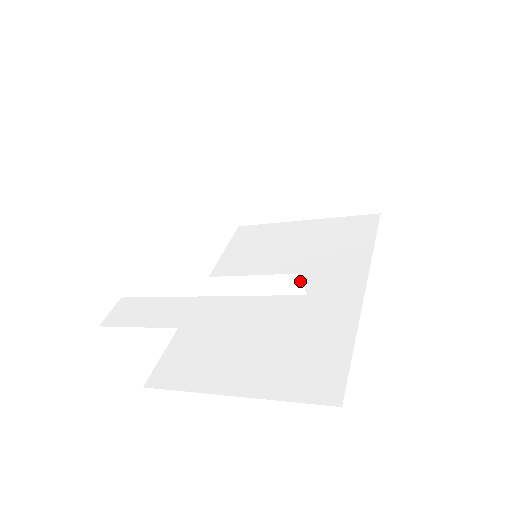
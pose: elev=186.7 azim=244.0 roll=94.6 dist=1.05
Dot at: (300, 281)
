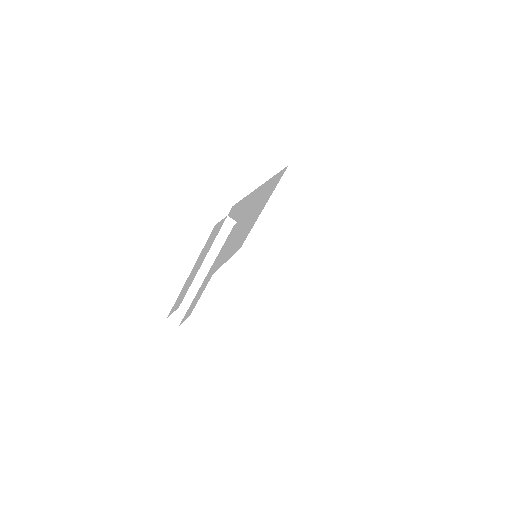
Dot at: (231, 220)
